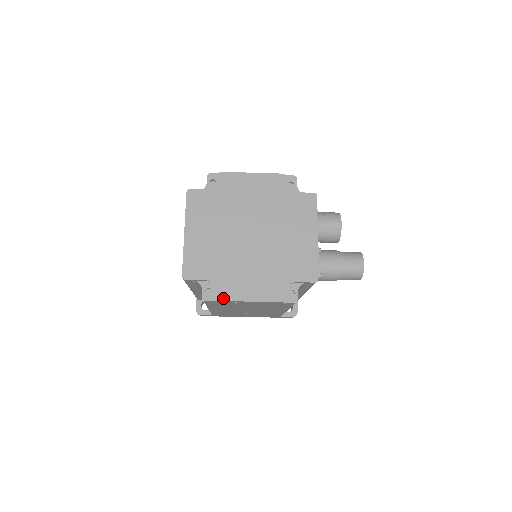
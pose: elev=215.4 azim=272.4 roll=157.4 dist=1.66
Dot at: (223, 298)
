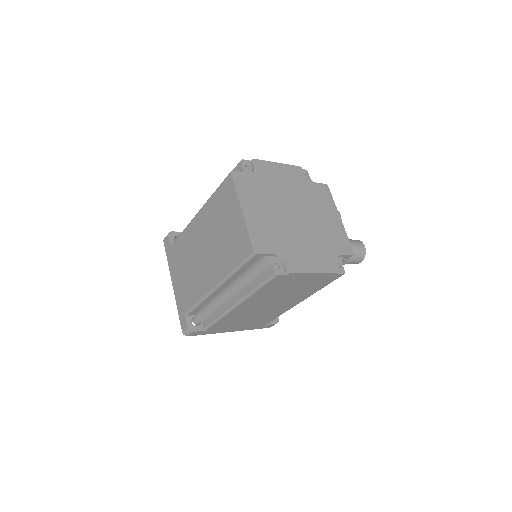
Dot at: (294, 270)
